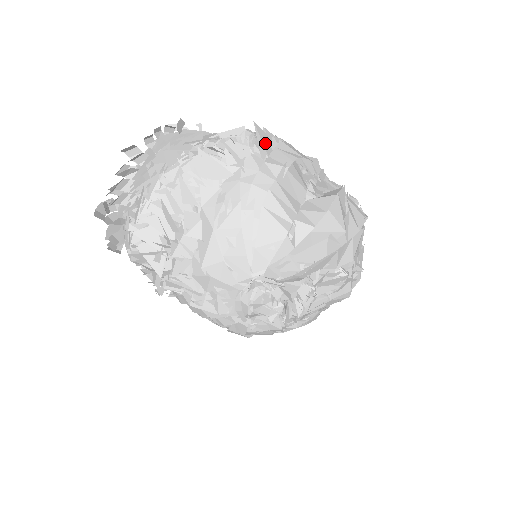
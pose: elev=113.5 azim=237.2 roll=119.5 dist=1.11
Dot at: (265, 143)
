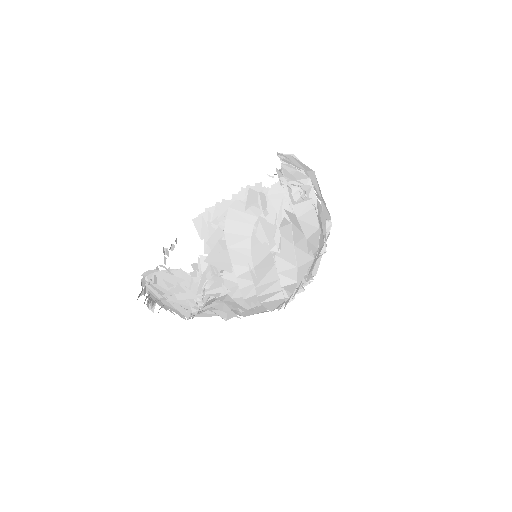
Dot at: (221, 258)
